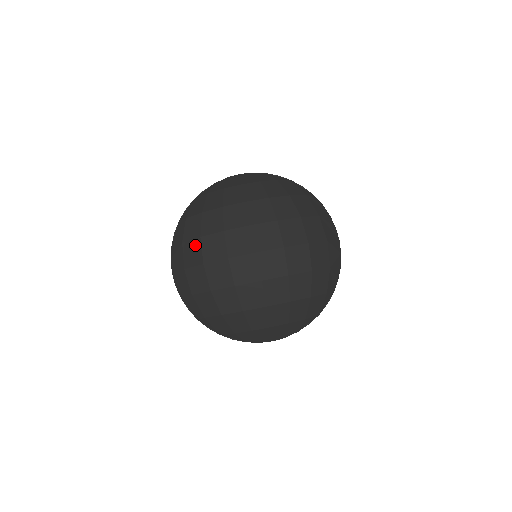
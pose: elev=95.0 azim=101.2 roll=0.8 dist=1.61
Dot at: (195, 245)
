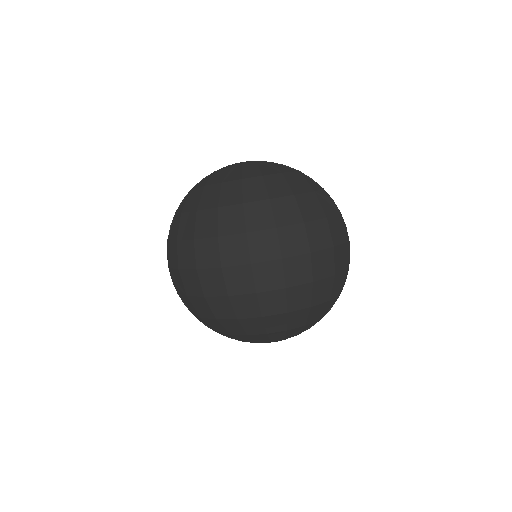
Dot at: (189, 247)
